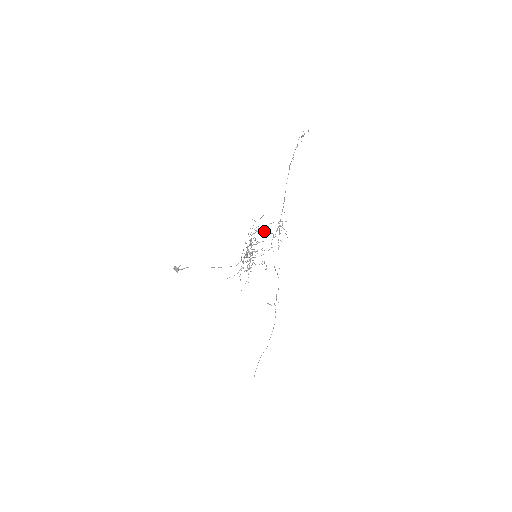
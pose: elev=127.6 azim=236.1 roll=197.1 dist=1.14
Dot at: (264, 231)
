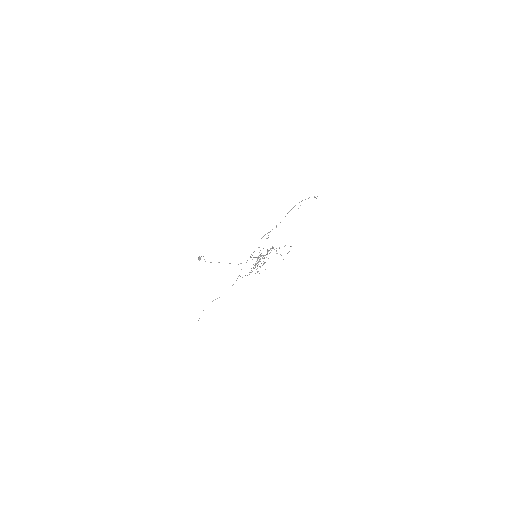
Dot at: (273, 247)
